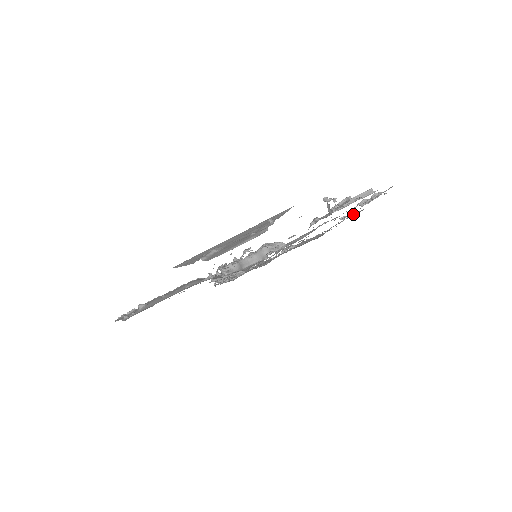
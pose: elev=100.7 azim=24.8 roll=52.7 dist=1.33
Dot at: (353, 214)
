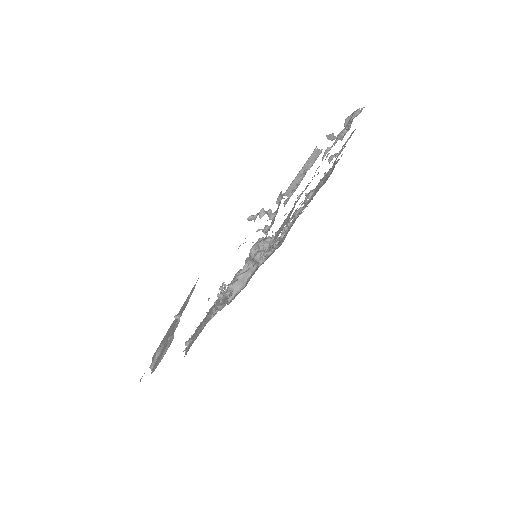
Dot at: occluded
